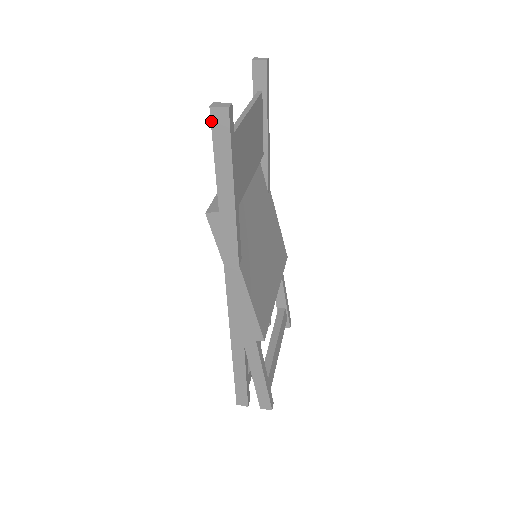
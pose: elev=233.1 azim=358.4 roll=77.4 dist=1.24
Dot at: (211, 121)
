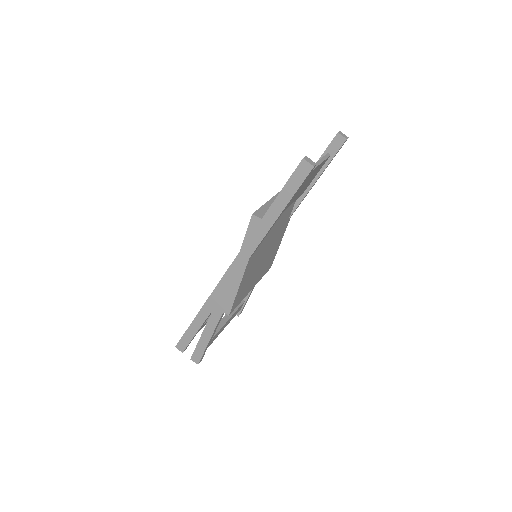
Dot at: (298, 166)
